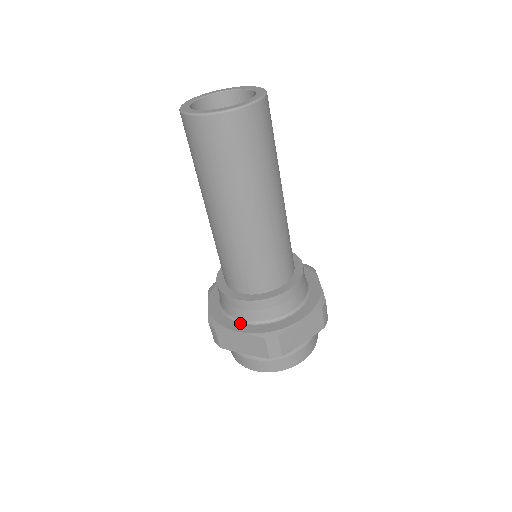
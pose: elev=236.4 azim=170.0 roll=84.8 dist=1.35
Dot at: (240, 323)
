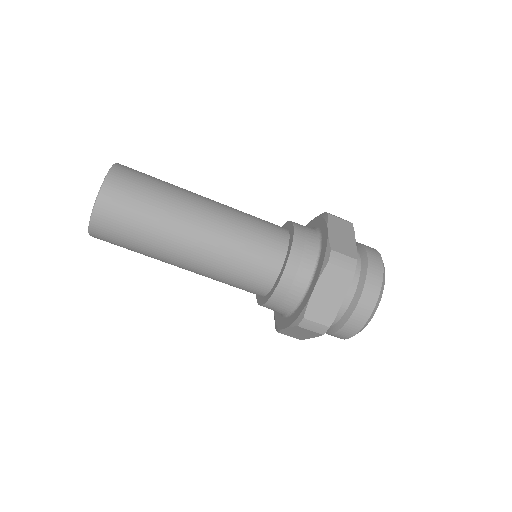
Dot at: (285, 318)
